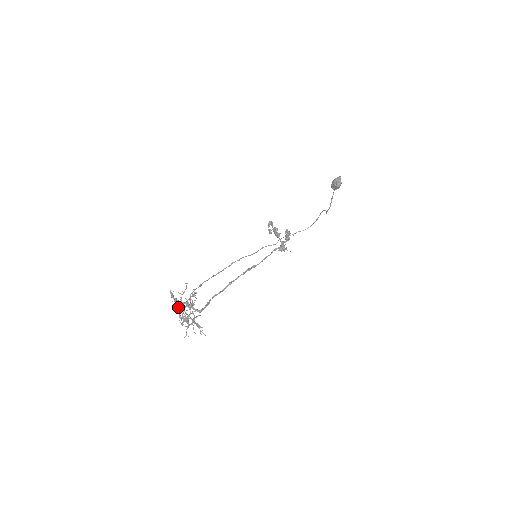
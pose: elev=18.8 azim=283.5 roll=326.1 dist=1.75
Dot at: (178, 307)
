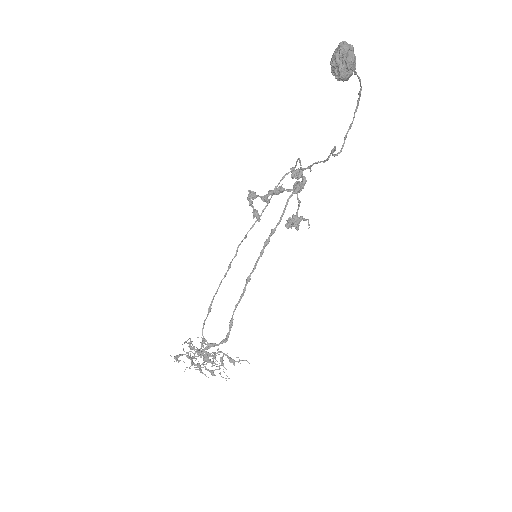
Dot at: occluded
